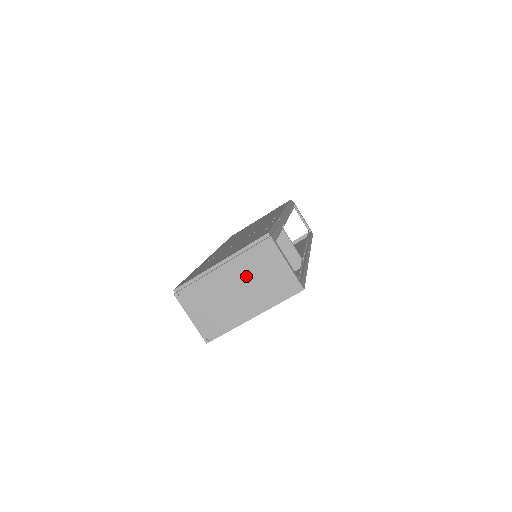
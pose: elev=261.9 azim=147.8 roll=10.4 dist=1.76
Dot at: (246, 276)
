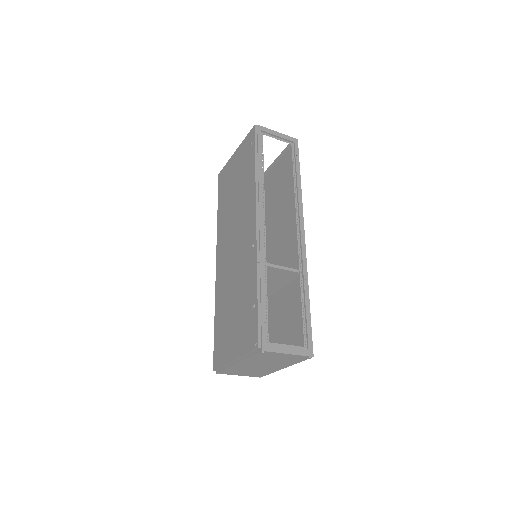
Dot at: (261, 362)
